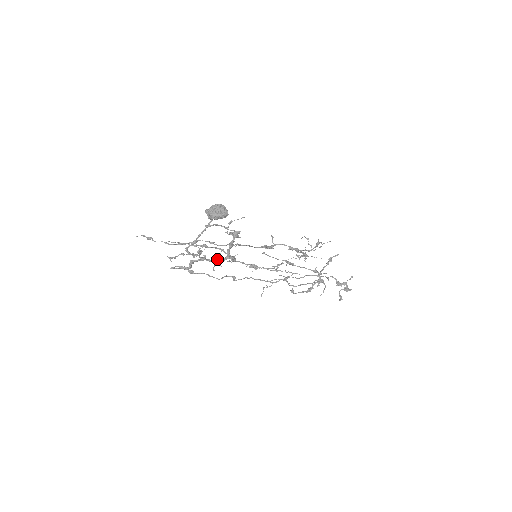
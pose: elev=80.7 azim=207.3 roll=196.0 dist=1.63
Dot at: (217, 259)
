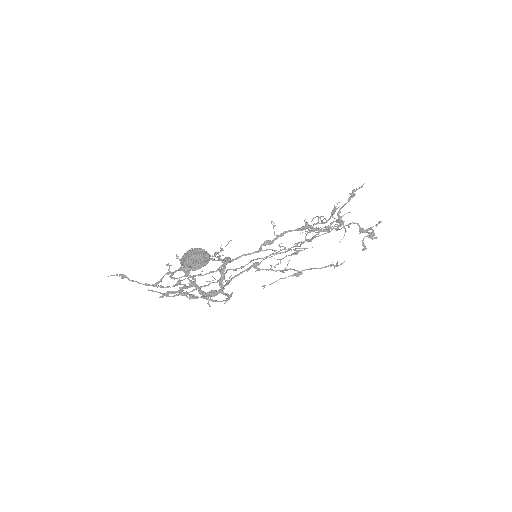
Dot at: (210, 296)
